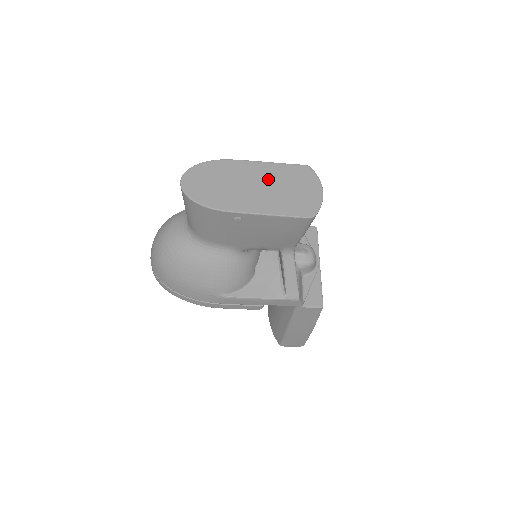
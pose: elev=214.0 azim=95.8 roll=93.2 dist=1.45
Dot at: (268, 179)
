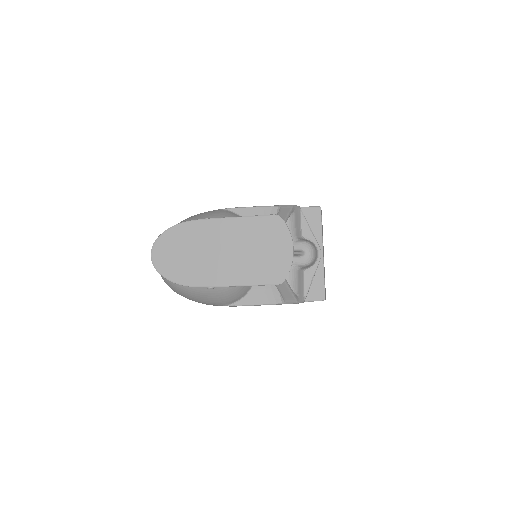
Dot at: (235, 241)
